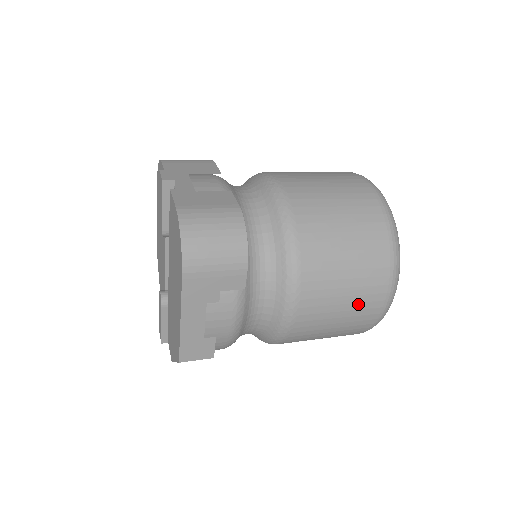
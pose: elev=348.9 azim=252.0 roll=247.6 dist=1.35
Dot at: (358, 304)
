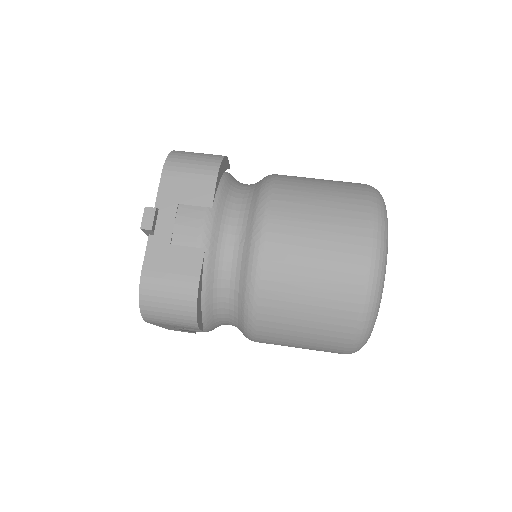
Dot at: (316, 350)
